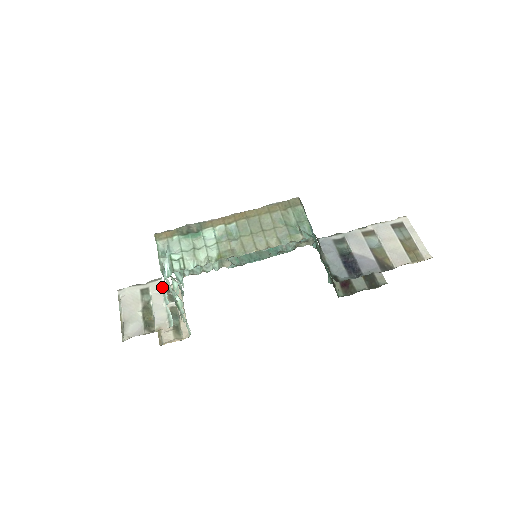
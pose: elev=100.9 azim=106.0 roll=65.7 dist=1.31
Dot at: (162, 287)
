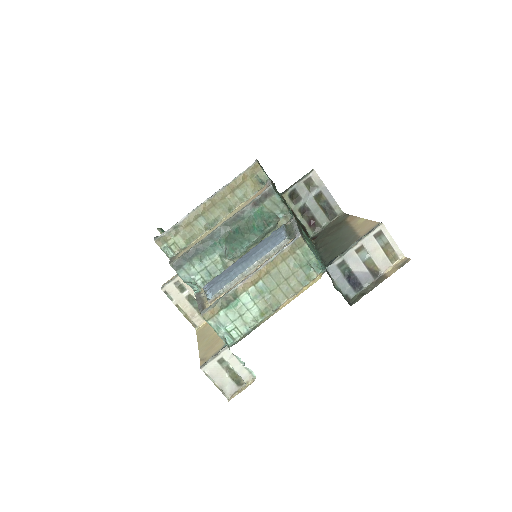
Dot at: (233, 355)
